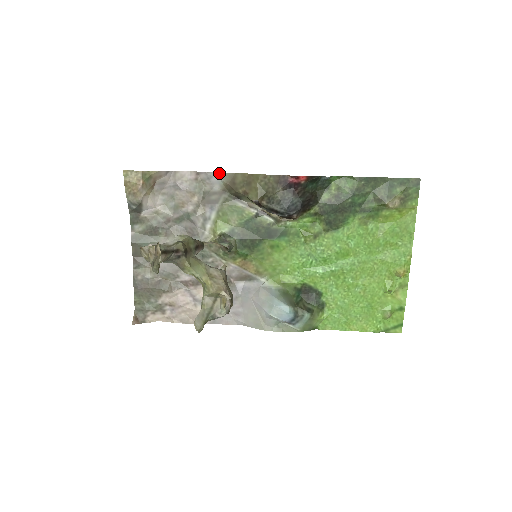
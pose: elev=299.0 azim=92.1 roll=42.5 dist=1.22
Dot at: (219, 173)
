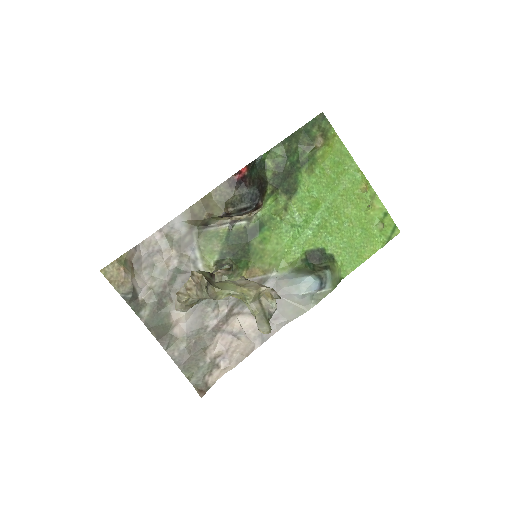
Dot at: (177, 217)
